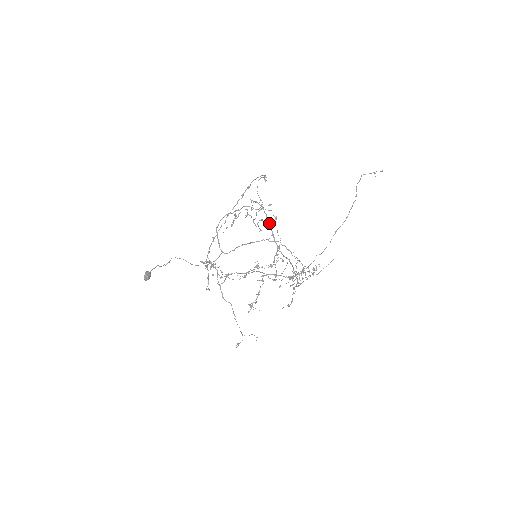
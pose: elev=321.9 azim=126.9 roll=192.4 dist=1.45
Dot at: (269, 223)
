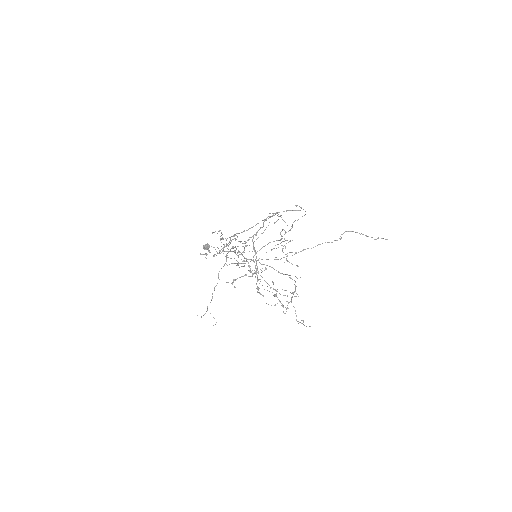
Dot at: (266, 220)
